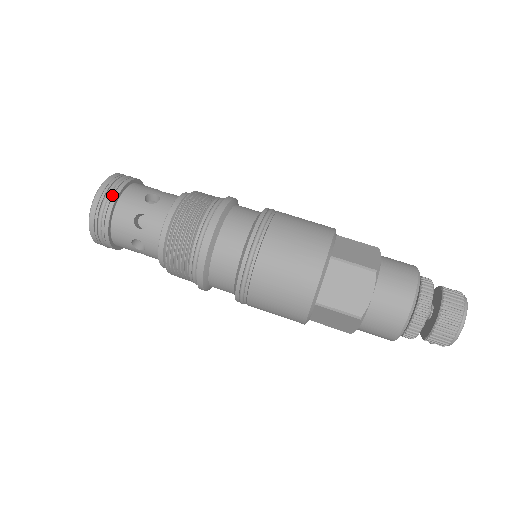
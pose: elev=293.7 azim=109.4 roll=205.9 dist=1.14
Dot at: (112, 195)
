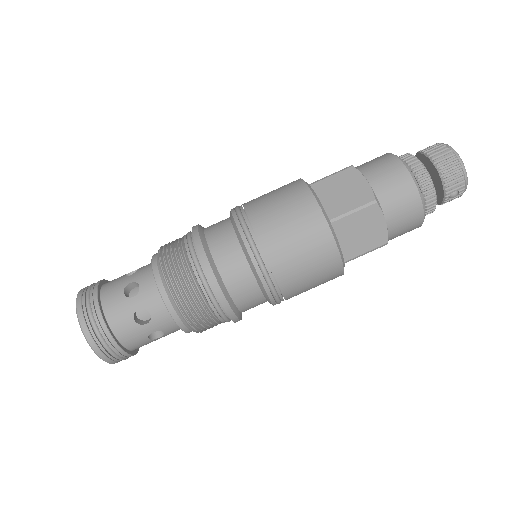
Dot at: (92, 291)
